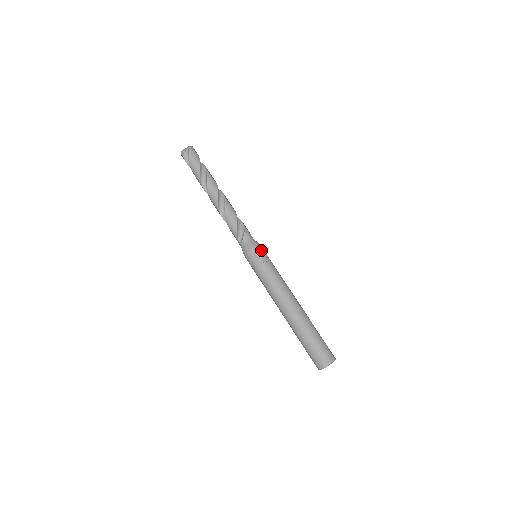
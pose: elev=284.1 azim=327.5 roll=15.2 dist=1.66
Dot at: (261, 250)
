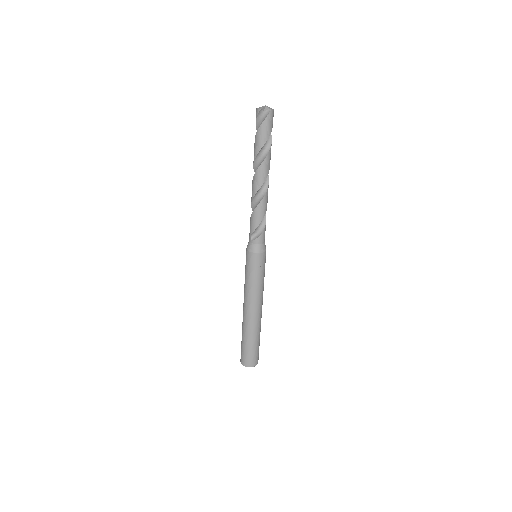
Dot at: (264, 258)
